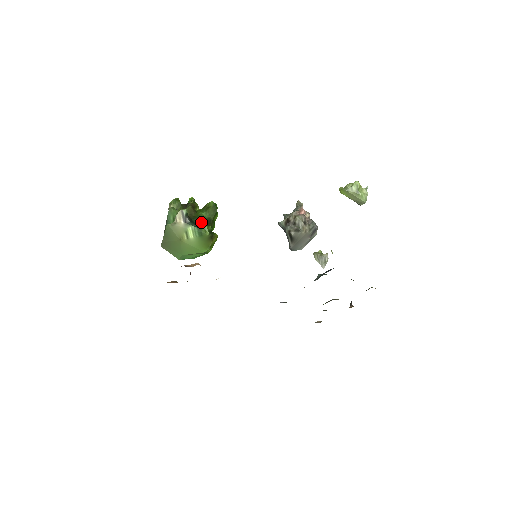
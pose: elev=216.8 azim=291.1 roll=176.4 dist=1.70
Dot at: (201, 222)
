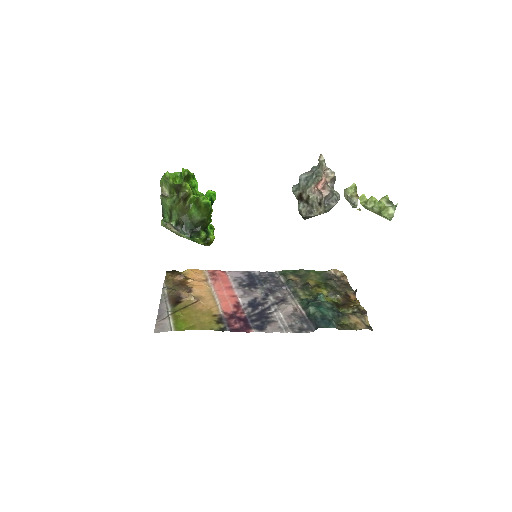
Dot at: (194, 225)
